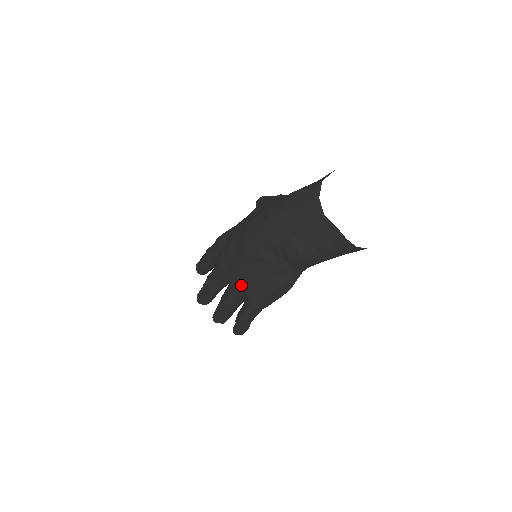
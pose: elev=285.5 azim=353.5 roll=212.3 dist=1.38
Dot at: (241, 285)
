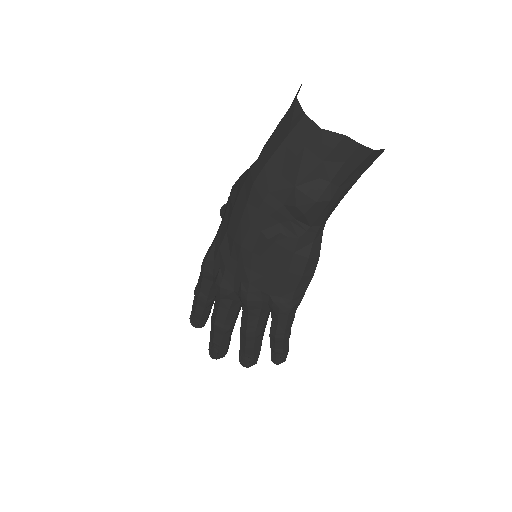
Dot at: (259, 294)
